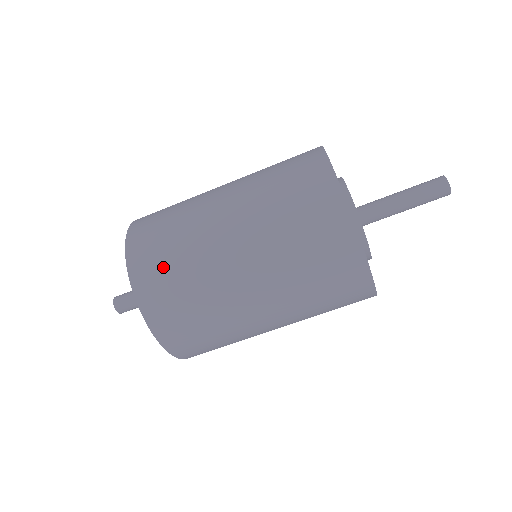
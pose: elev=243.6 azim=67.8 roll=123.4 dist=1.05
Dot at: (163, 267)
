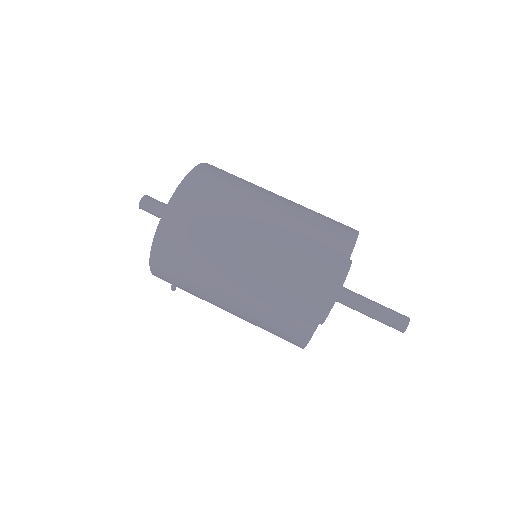
Dot at: (211, 191)
